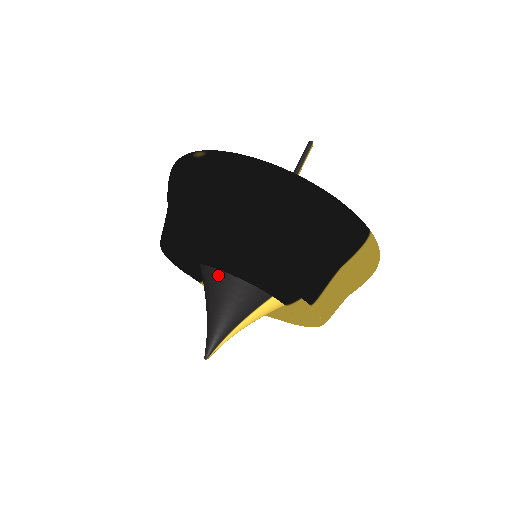
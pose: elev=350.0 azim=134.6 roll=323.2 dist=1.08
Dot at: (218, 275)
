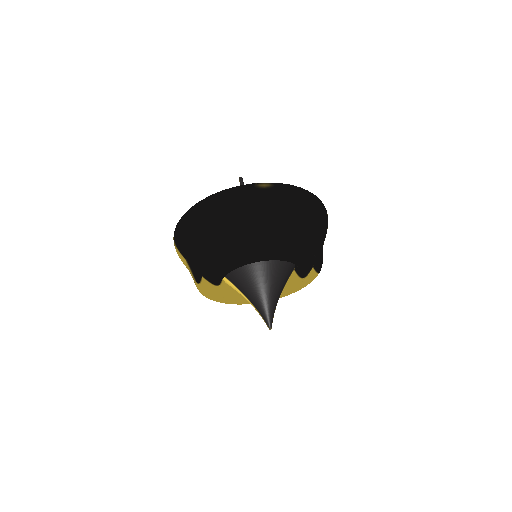
Dot at: (271, 268)
